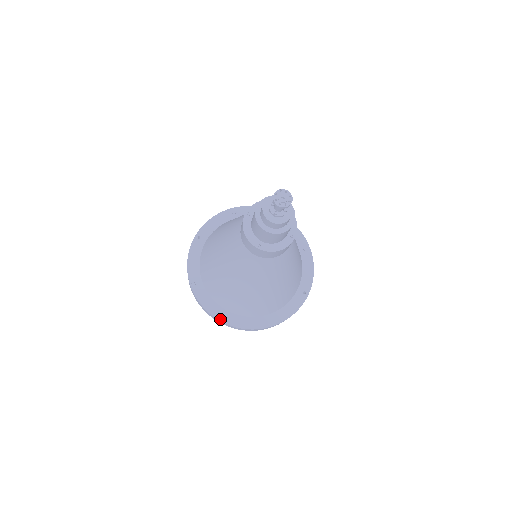
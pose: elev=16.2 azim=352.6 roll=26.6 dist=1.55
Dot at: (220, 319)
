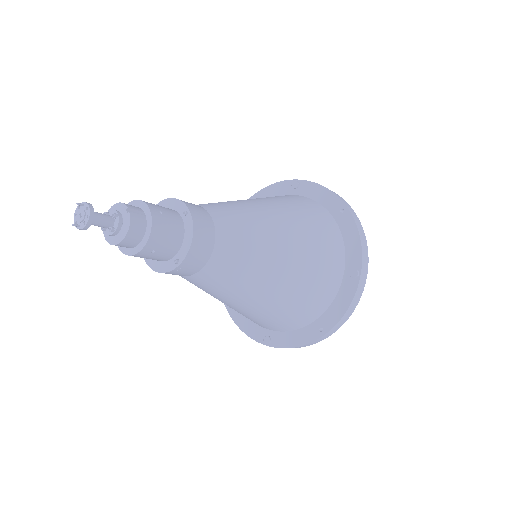
Dot at: (226, 305)
